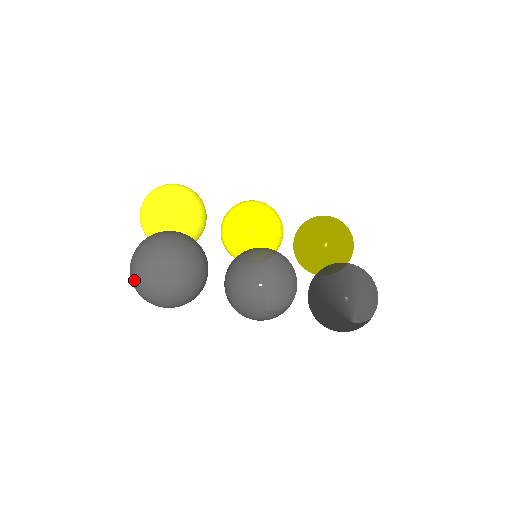
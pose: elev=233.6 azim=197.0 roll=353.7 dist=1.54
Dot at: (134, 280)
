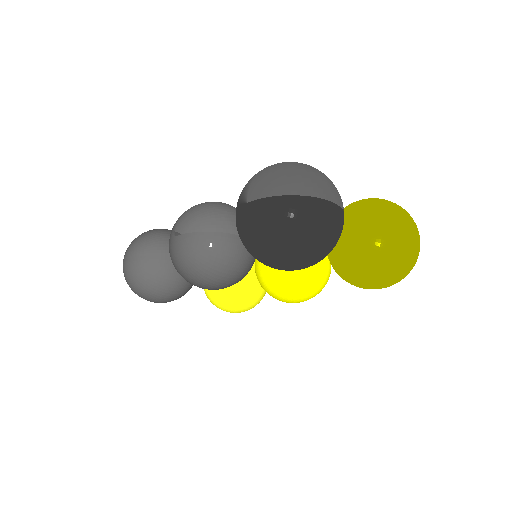
Dot at: occluded
